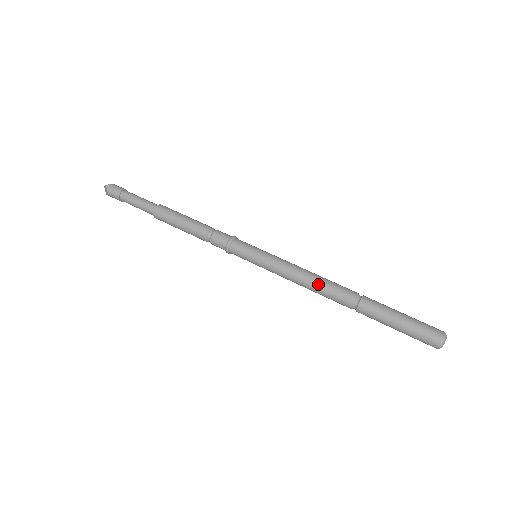
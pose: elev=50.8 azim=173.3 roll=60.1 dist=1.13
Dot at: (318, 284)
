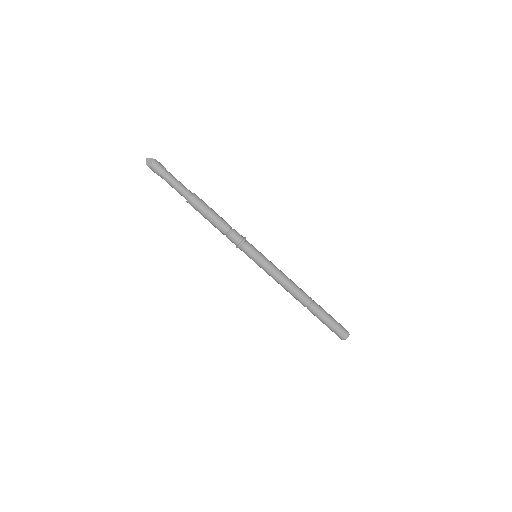
Dot at: (293, 287)
